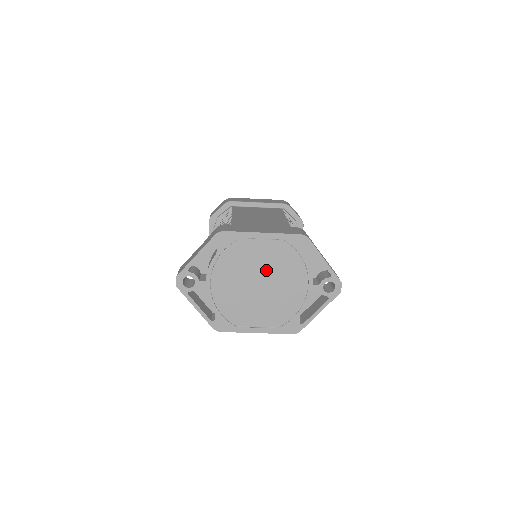
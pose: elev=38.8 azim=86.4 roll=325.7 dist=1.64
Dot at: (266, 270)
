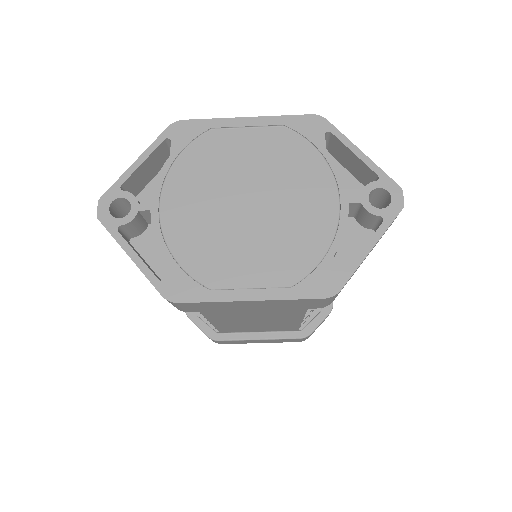
Dot at: (259, 178)
